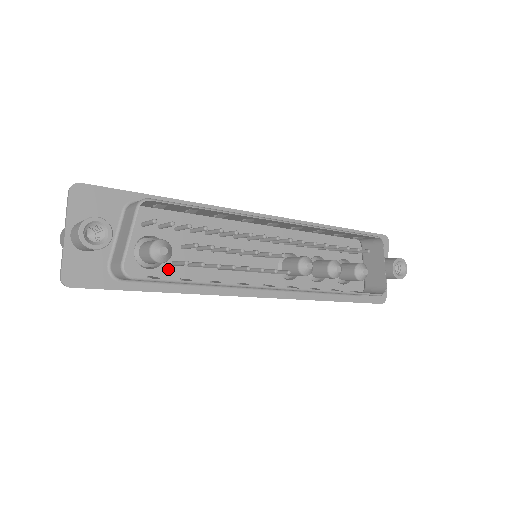
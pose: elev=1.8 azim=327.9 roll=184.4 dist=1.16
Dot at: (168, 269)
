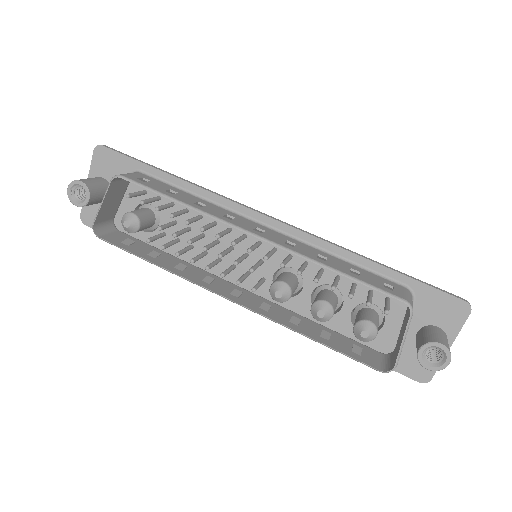
Dot at: occluded
